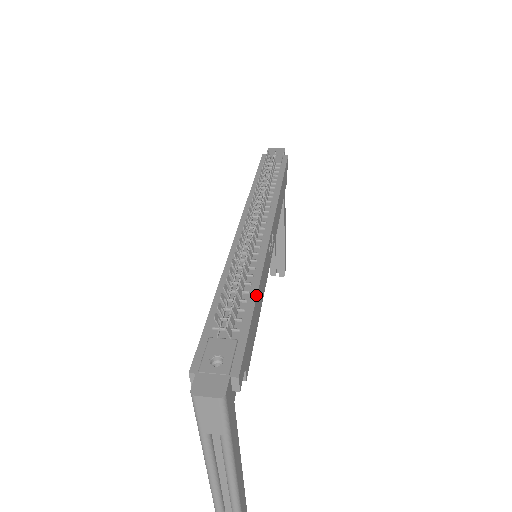
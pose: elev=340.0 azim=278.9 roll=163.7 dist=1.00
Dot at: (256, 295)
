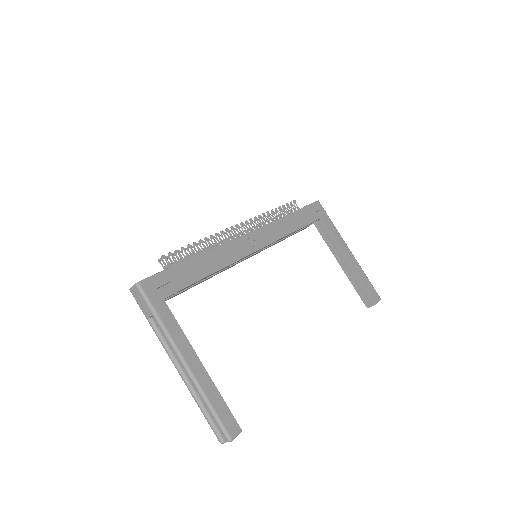
Dot at: (202, 253)
